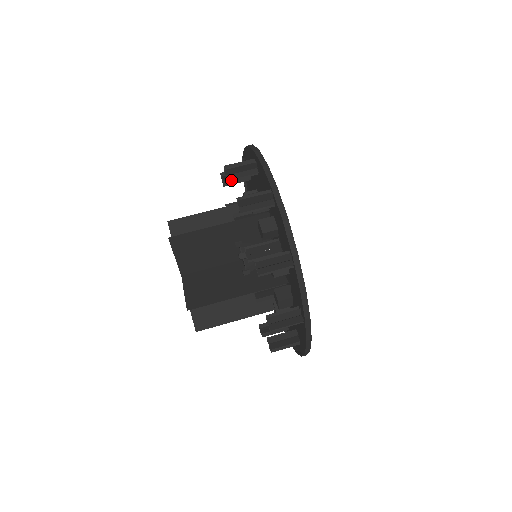
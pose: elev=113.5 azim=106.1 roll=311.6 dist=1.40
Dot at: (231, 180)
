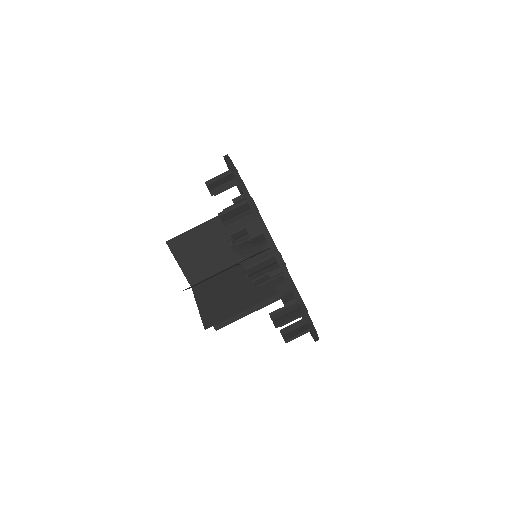
Dot at: (217, 193)
